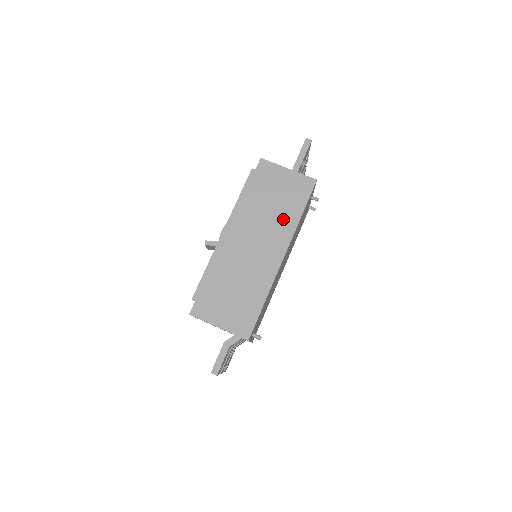
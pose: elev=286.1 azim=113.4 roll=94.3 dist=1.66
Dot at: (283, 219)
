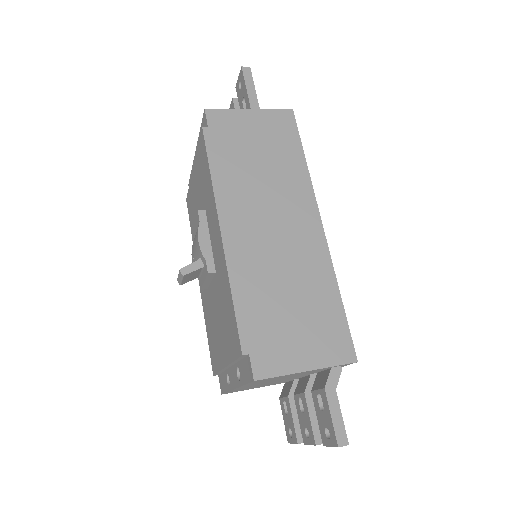
Dot at: (287, 175)
